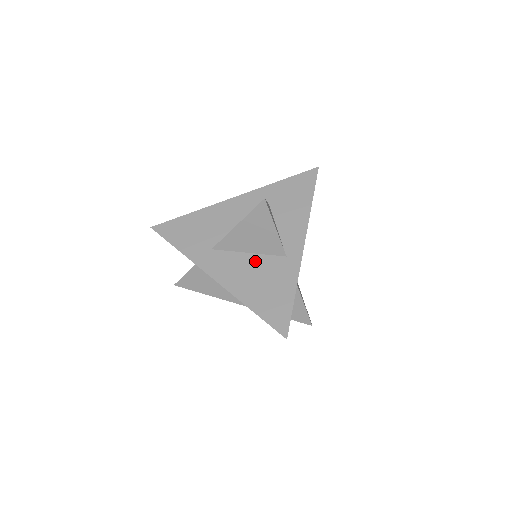
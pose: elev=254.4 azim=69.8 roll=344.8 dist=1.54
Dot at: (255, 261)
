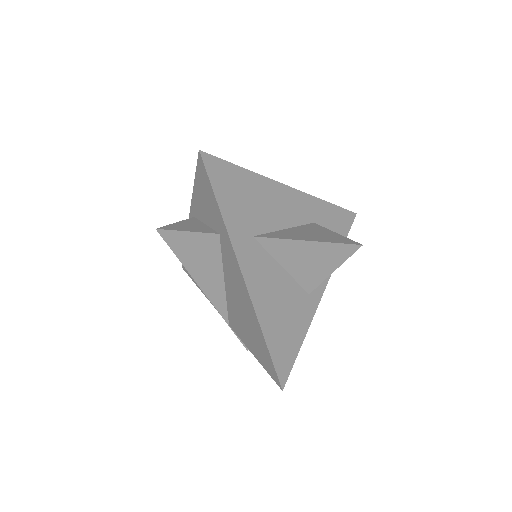
Dot at: (285, 281)
